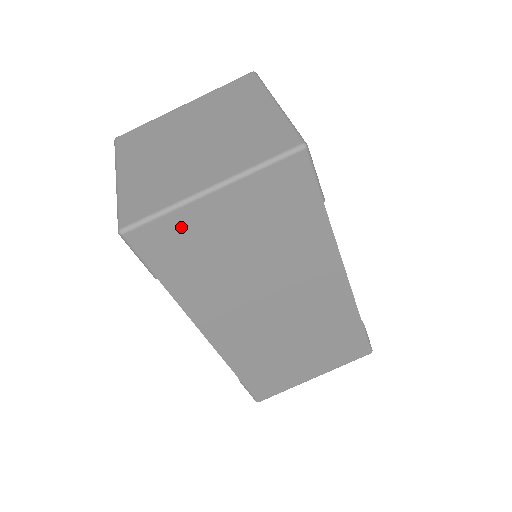
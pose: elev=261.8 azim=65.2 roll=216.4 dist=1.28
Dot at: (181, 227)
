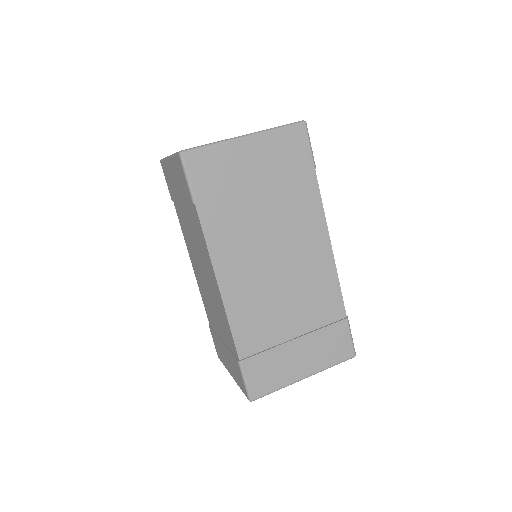
Dot at: (221, 160)
